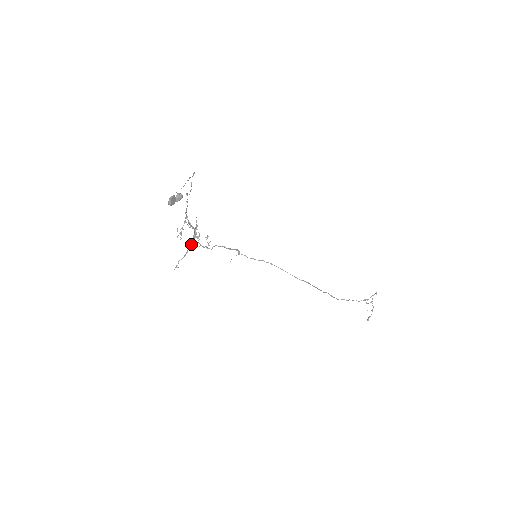
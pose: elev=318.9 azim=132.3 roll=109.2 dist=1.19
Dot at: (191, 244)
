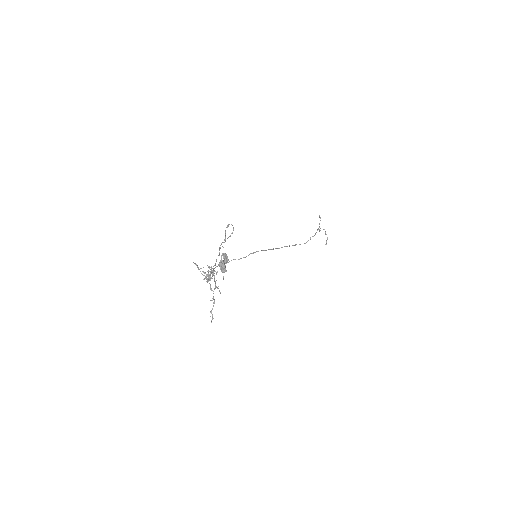
Dot at: (210, 287)
